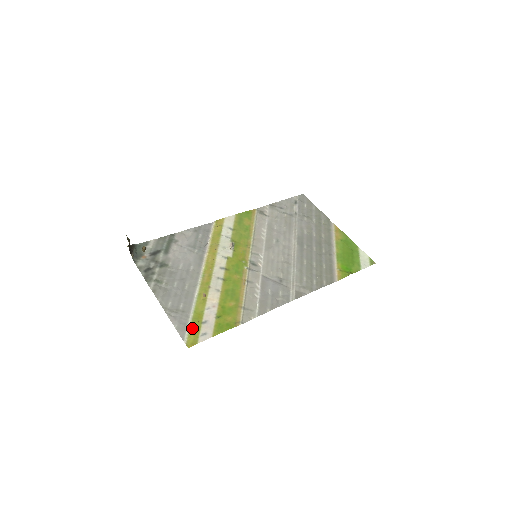
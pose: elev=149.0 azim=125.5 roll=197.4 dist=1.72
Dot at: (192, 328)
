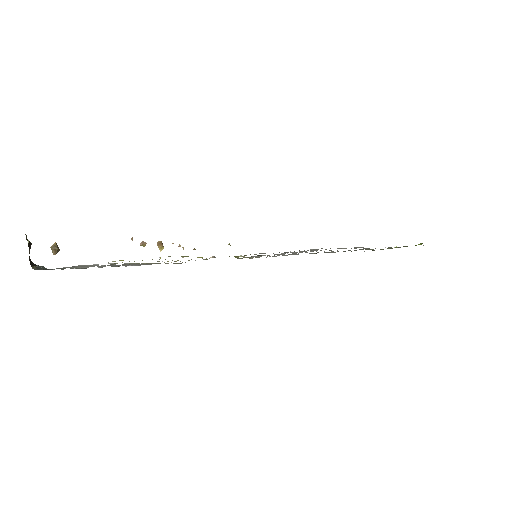
Dot at: occluded
